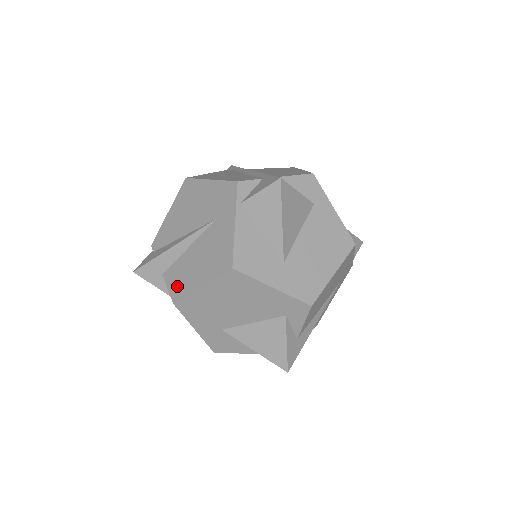
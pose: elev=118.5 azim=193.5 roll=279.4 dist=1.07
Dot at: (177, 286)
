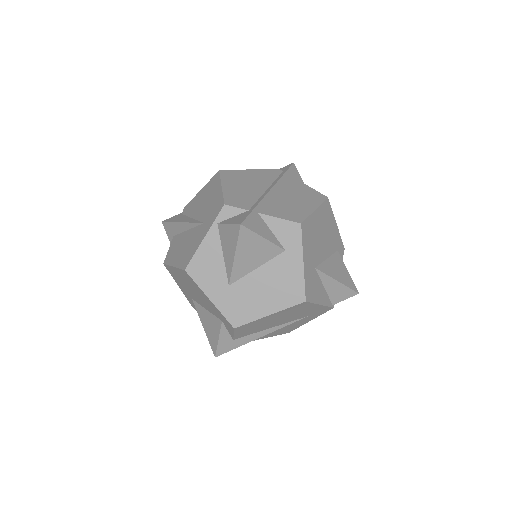
Dot at: (170, 253)
